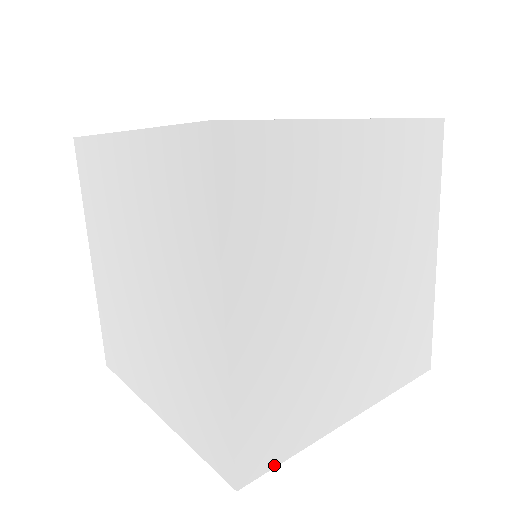
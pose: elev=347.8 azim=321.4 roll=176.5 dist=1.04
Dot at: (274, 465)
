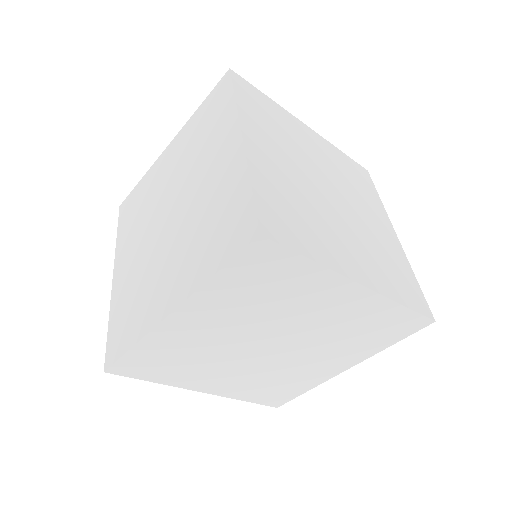
Dot at: (294, 398)
